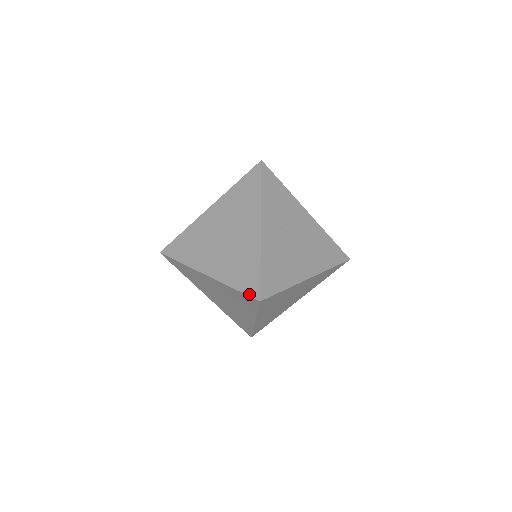
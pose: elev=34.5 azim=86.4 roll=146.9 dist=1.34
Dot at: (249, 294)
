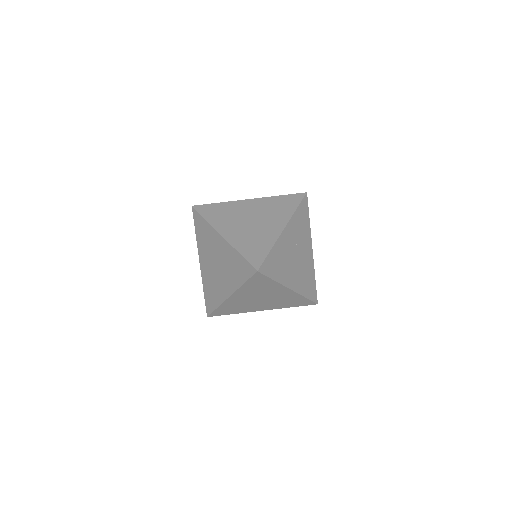
Dot at: (251, 263)
